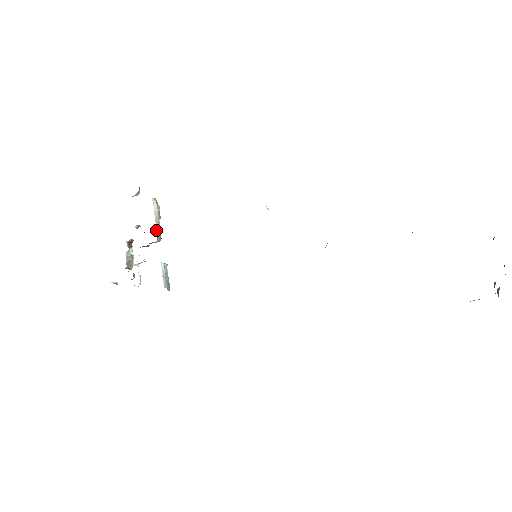
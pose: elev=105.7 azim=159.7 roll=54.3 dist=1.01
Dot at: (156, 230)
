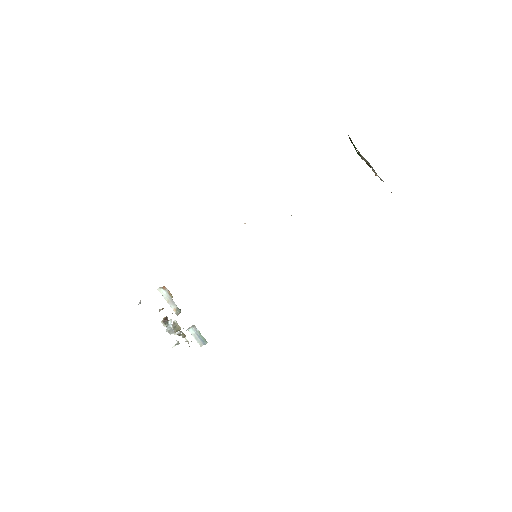
Dot at: occluded
